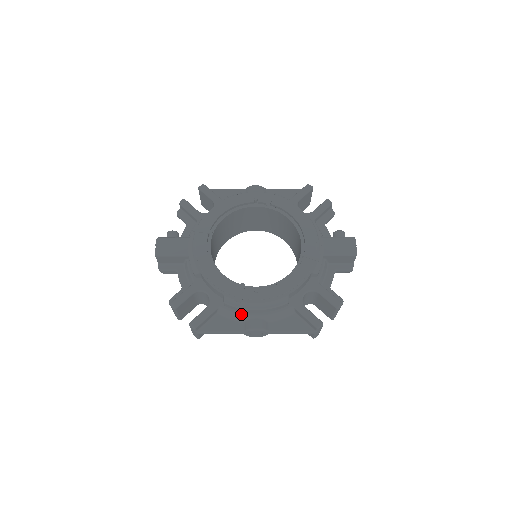
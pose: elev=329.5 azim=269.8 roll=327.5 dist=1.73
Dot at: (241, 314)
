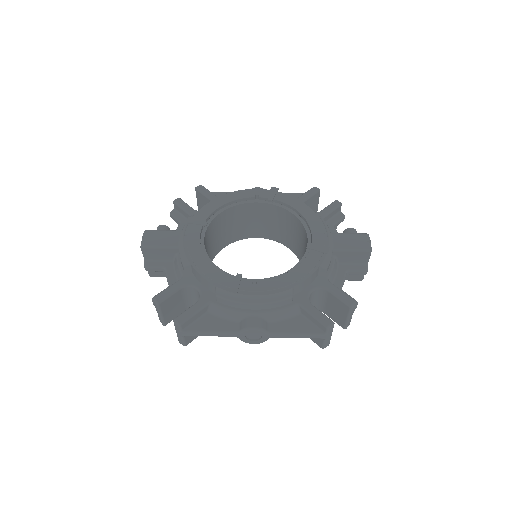
Dot at: (236, 311)
